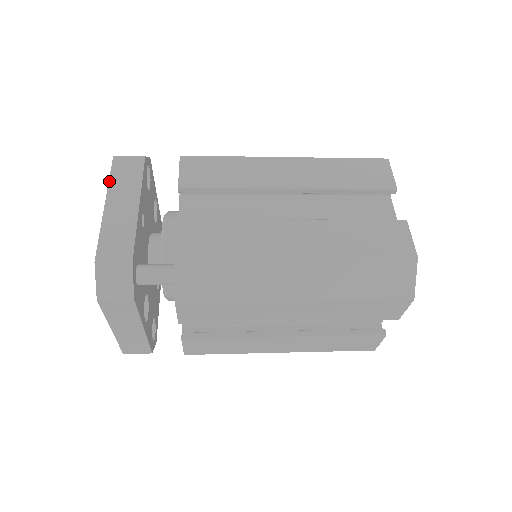
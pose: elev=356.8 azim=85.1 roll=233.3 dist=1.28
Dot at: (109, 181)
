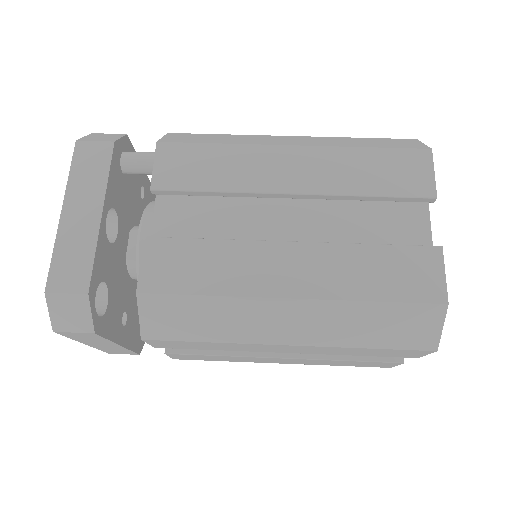
Dot at: (72, 339)
